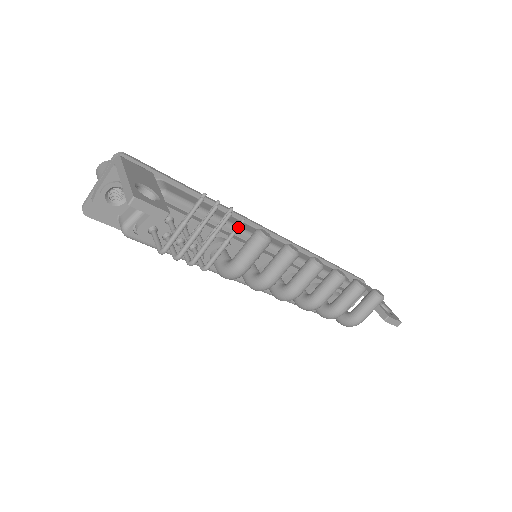
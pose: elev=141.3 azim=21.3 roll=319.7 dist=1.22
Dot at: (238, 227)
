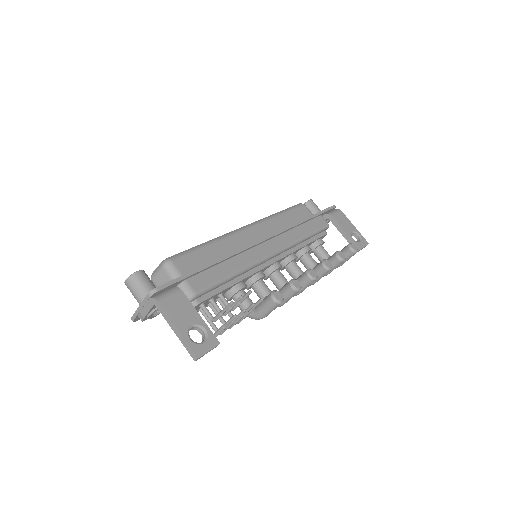
Dot at: (259, 303)
